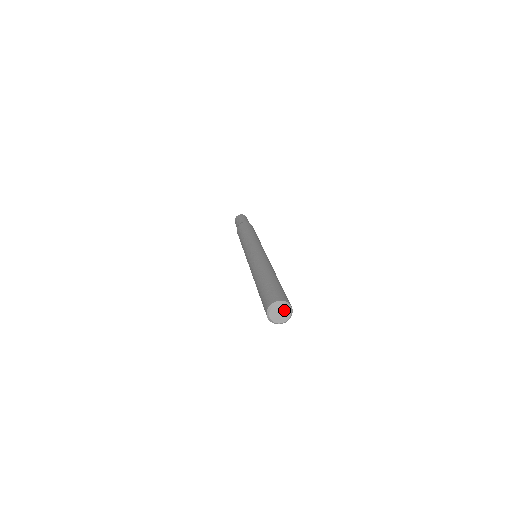
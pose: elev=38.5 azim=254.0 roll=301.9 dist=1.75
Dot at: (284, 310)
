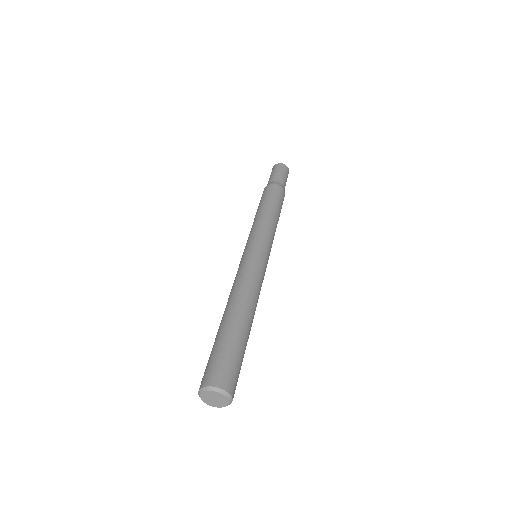
Dot at: (221, 398)
